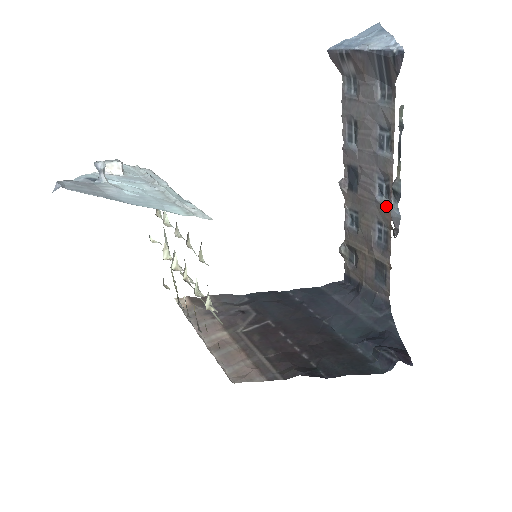
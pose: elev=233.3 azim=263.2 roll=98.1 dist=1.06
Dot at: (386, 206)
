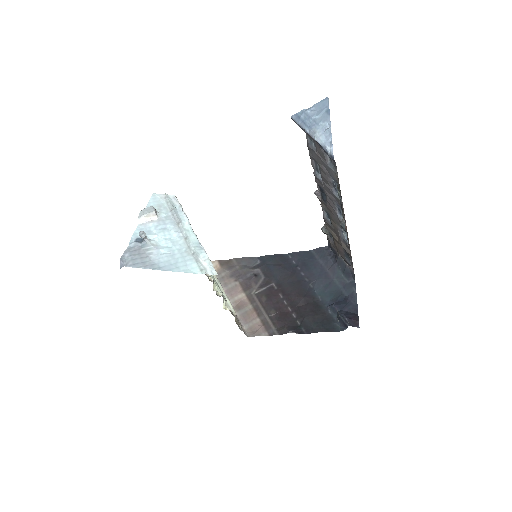
Dot at: occluded
